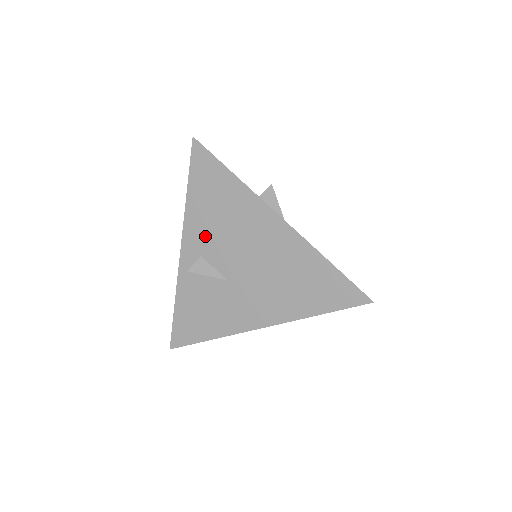
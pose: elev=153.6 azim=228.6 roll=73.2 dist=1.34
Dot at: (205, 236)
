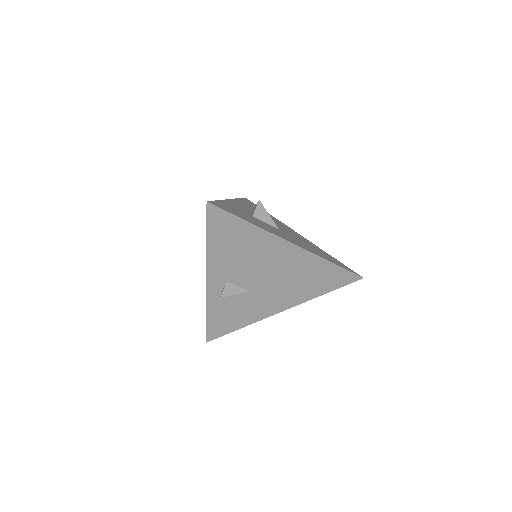
Dot at: (228, 268)
